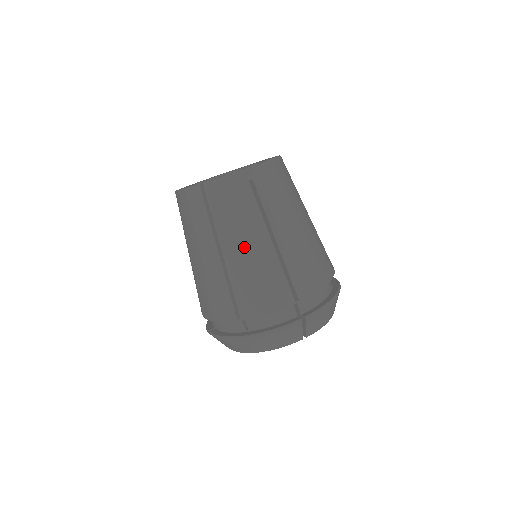
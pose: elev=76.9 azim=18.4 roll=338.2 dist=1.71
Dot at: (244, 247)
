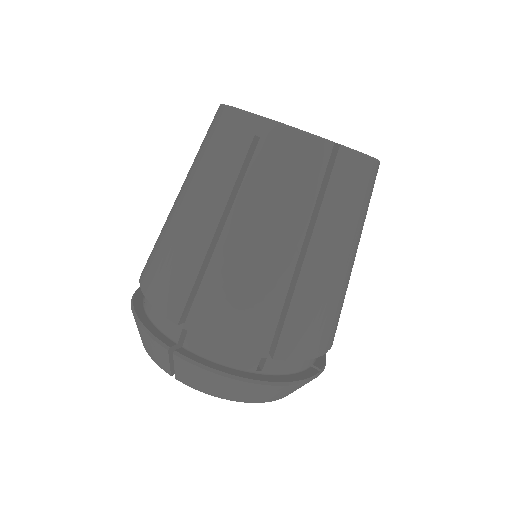
Dot at: (333, 261)
